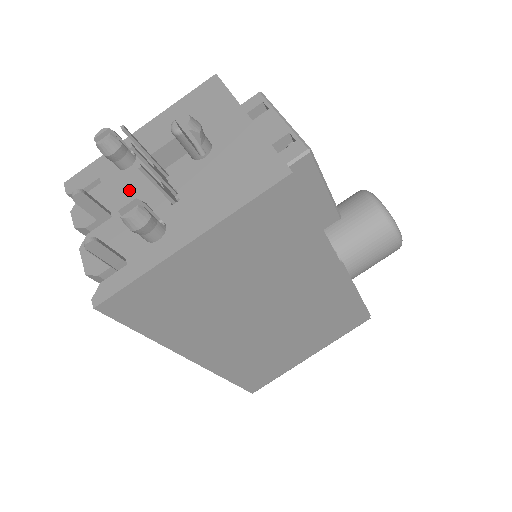
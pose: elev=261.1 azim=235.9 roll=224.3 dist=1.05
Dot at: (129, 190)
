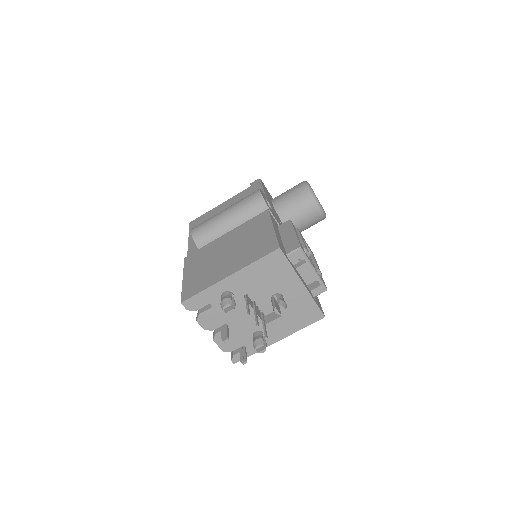
Dot at: (236, 314)
